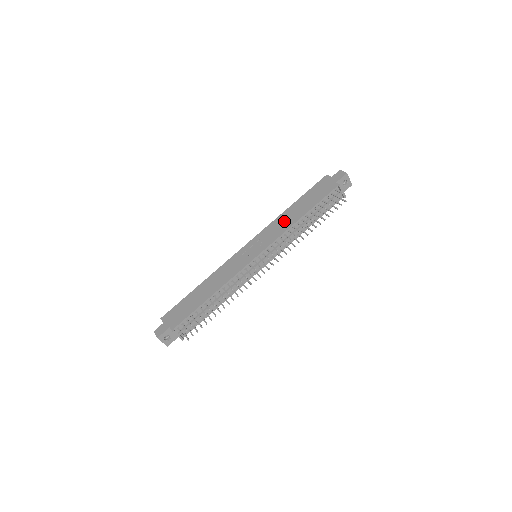
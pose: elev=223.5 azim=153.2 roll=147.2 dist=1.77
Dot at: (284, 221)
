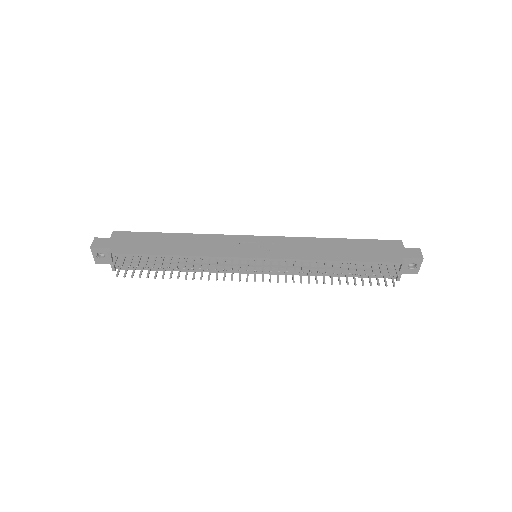
Dot at: (315, 248)
